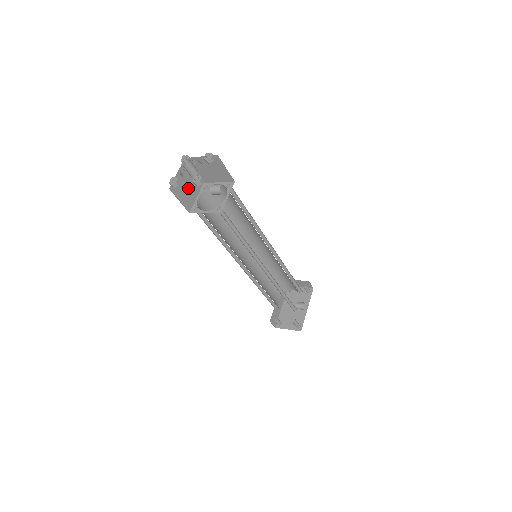
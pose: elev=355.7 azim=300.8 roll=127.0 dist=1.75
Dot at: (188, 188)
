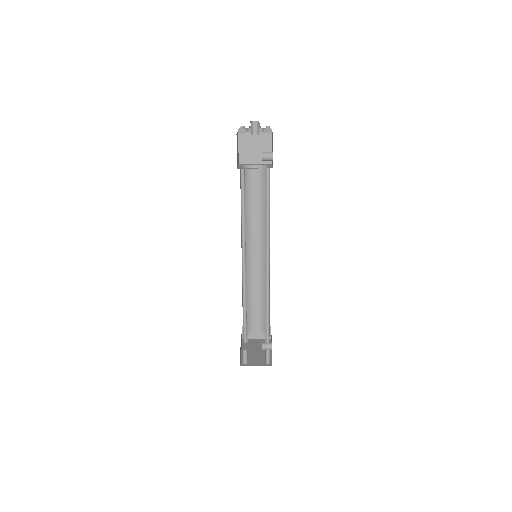
Dot at: (237, 152)
